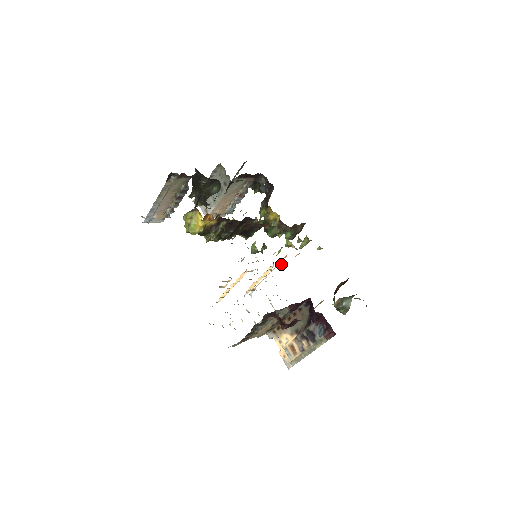
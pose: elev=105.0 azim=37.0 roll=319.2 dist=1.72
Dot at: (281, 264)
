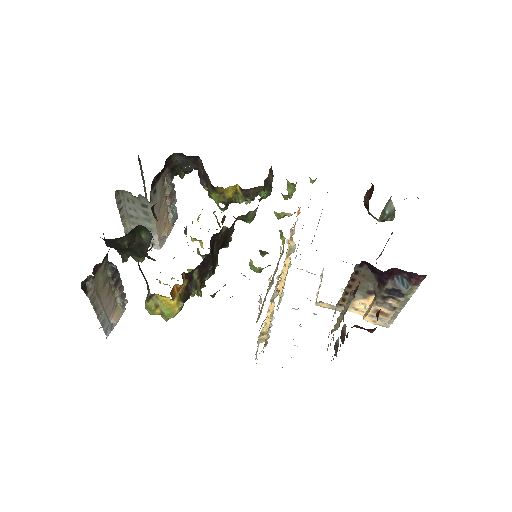
Dot at: (293, 244)
